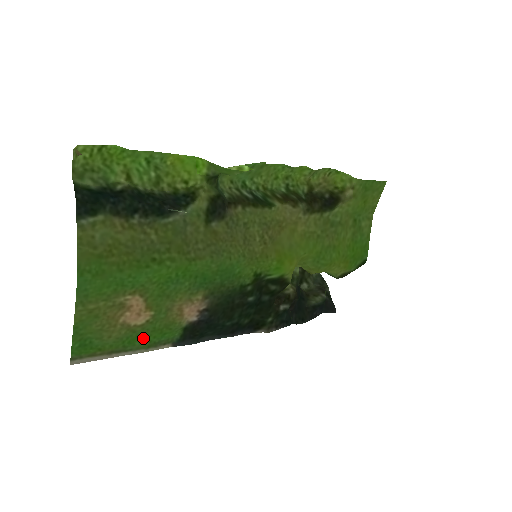
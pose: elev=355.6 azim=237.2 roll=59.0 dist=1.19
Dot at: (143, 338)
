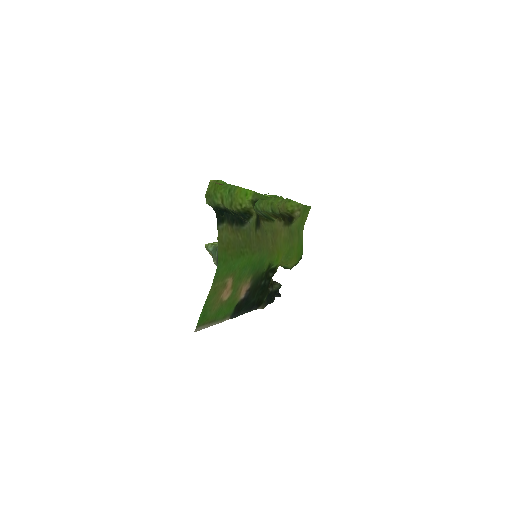
Dot at: (223, 311)
